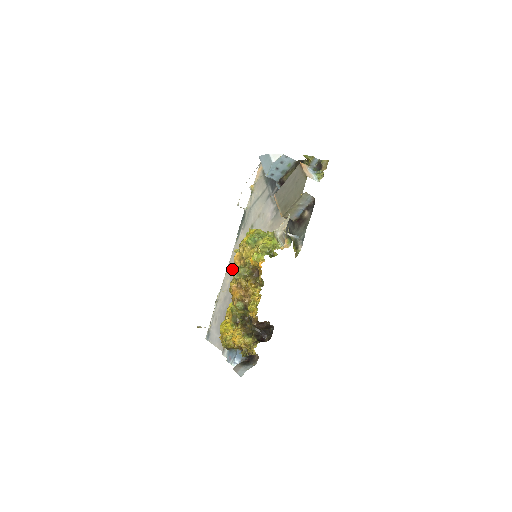
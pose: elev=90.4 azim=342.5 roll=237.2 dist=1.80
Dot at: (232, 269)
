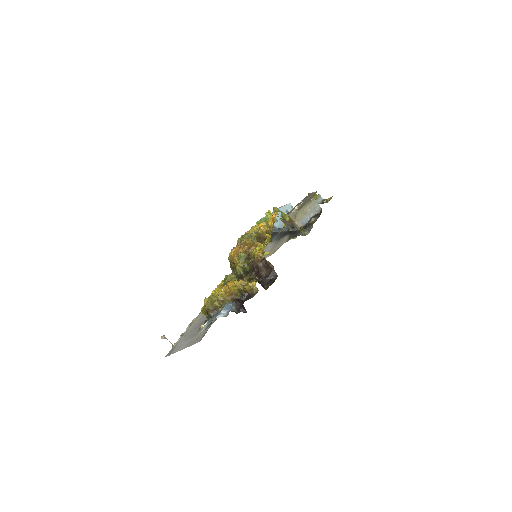
Dot at: occluded
